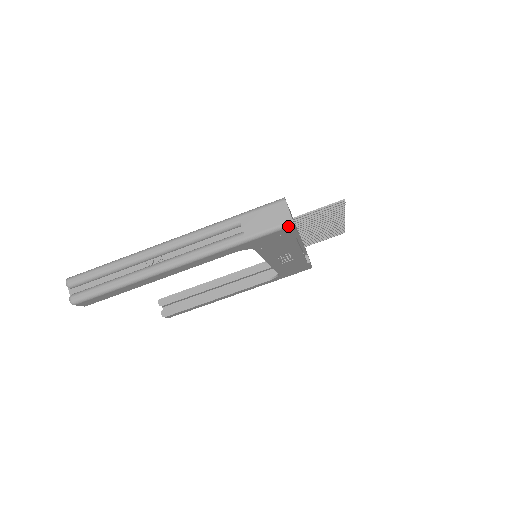
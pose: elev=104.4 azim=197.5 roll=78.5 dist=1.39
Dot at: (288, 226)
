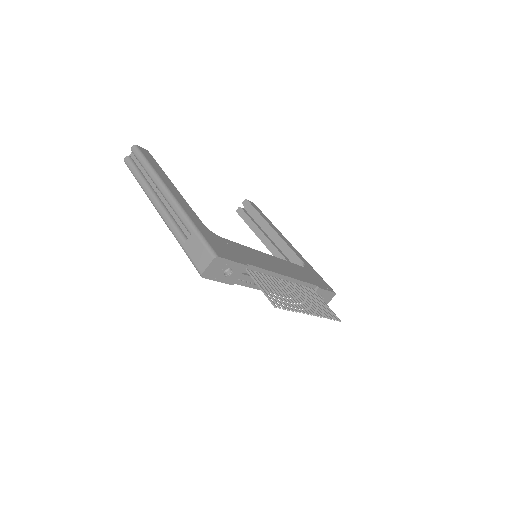
Dot at: (199, 273)
